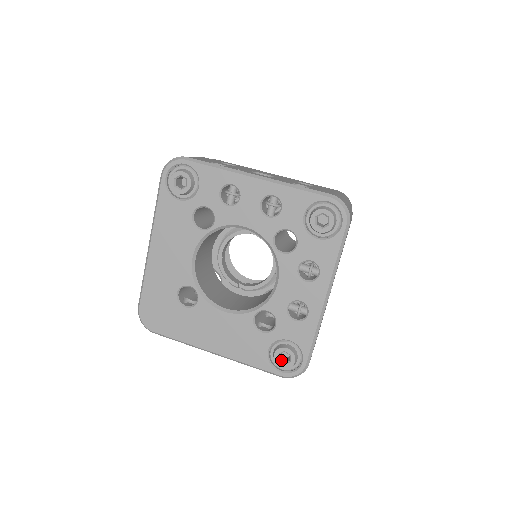
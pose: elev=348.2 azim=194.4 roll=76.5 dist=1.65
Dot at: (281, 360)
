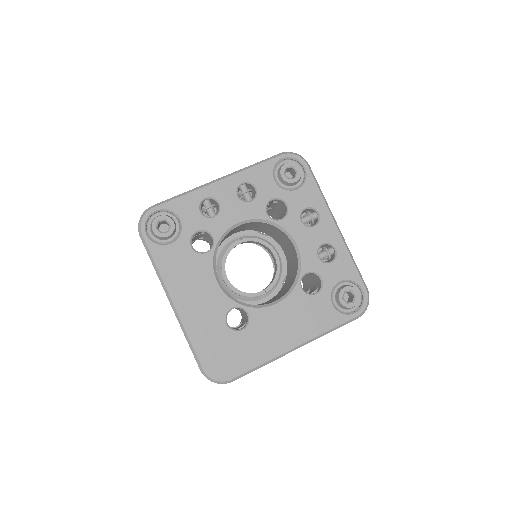
Dot at: (348, 302)
